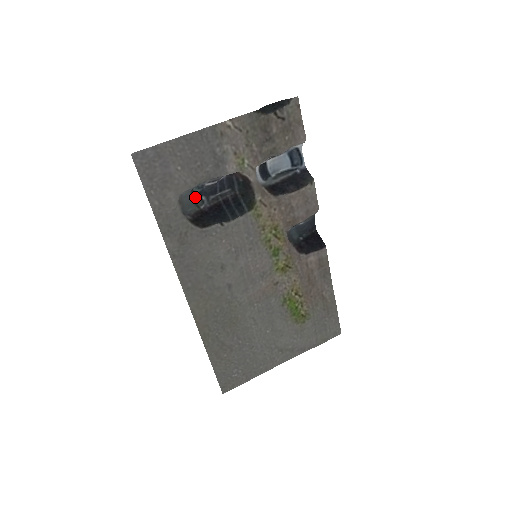
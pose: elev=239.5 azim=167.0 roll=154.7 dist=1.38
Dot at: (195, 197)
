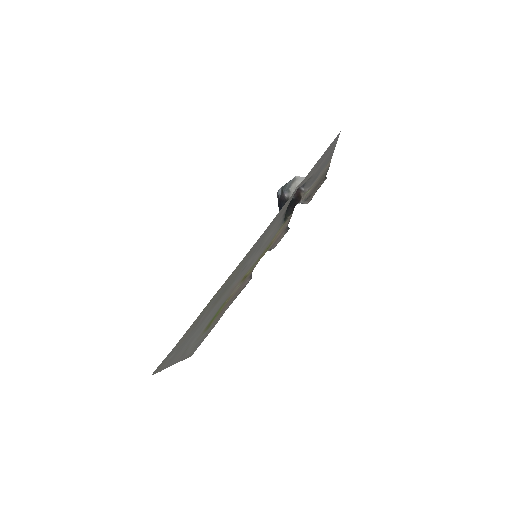
Dot at: (286, 184)
